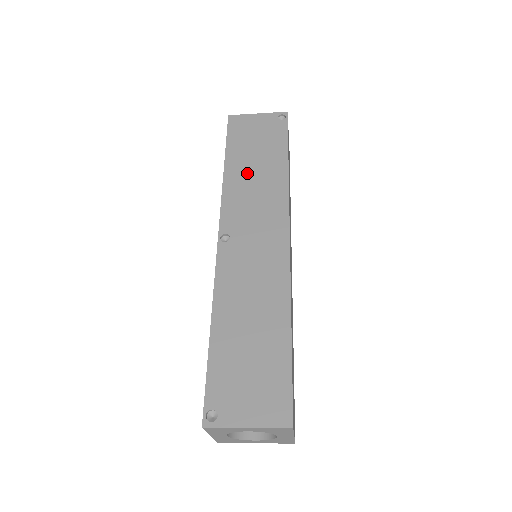
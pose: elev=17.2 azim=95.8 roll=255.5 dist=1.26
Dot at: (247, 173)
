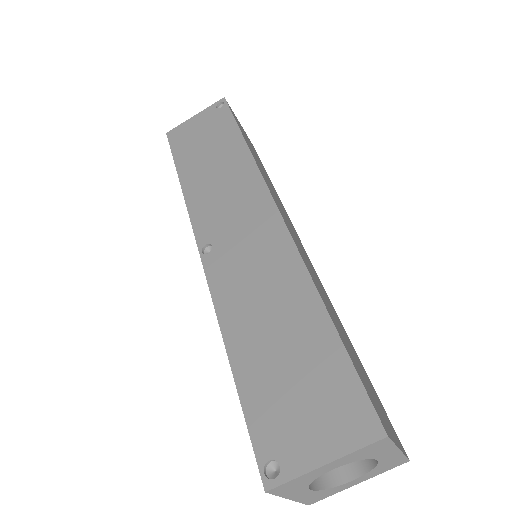
Dot at: (205, 173)
